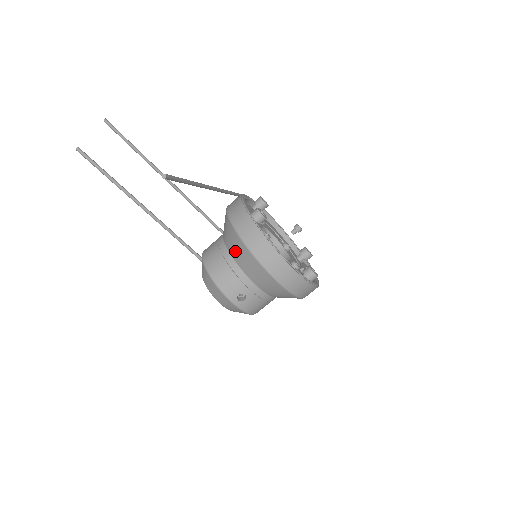
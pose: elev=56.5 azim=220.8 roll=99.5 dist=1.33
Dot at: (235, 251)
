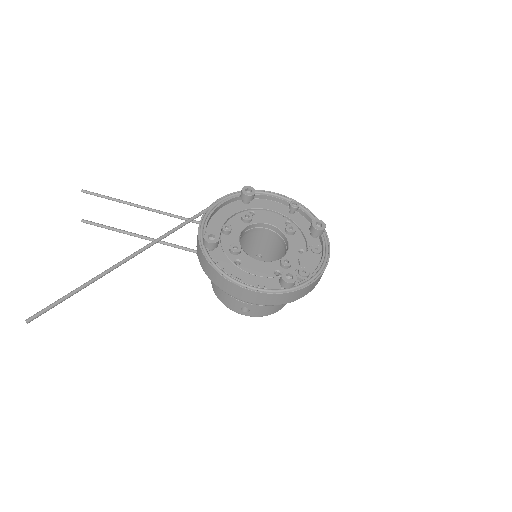
Dot at: occluded
